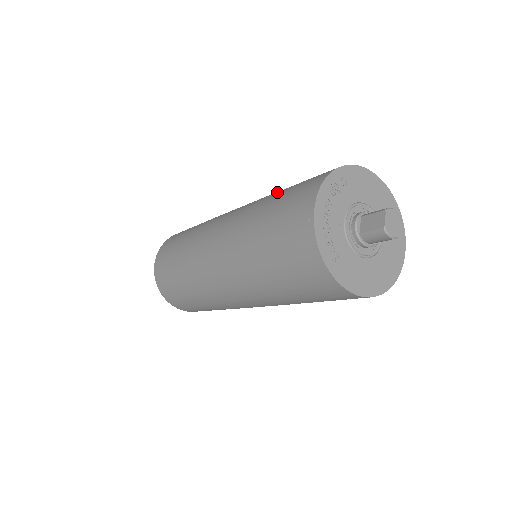
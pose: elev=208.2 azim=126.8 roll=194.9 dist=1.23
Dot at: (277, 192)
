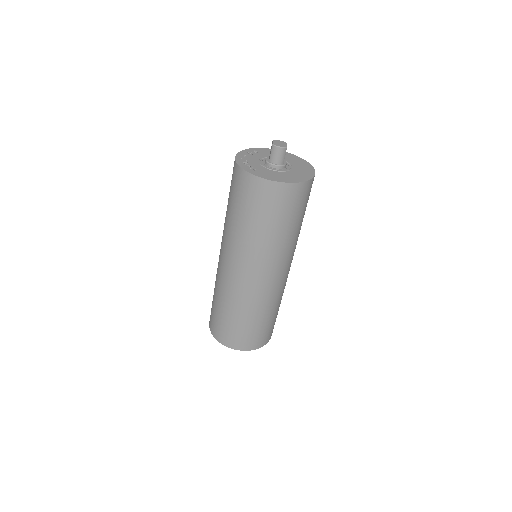
Dot at: occluded
